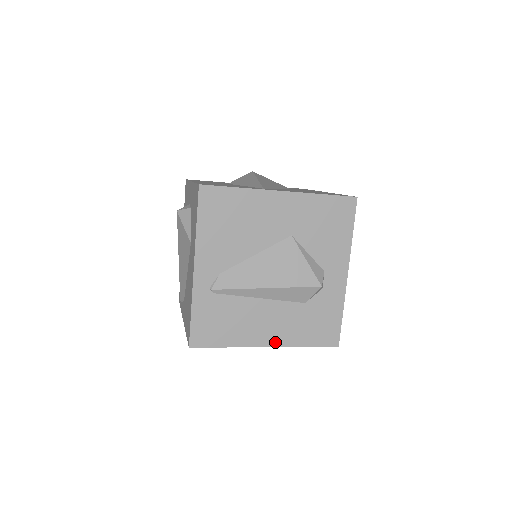
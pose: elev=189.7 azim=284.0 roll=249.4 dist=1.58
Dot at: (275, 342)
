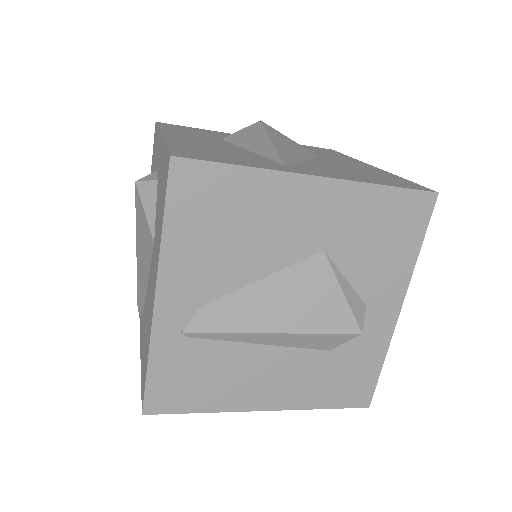
Dot at: (277, 404)
